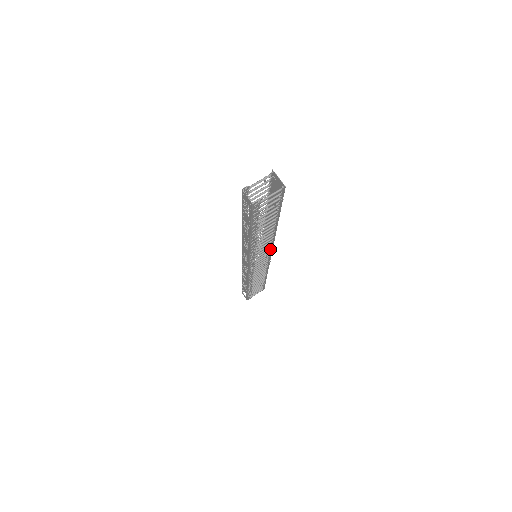
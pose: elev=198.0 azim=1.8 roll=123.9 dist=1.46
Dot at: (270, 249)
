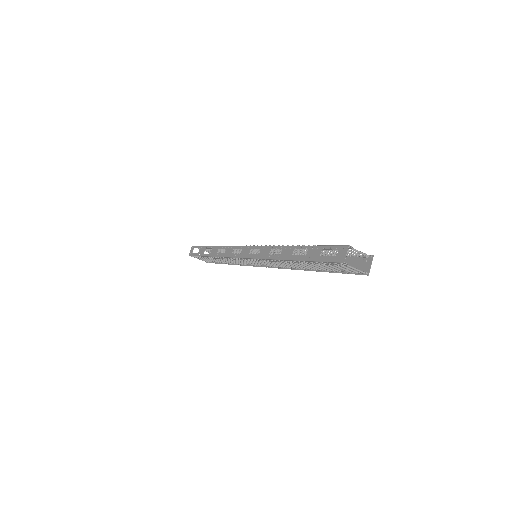
Dot at: (273, 266)
